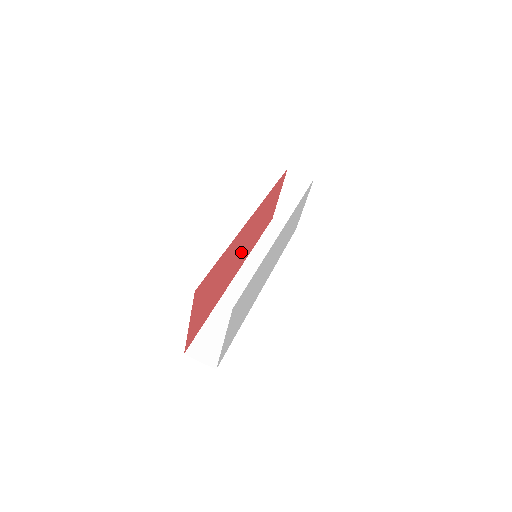
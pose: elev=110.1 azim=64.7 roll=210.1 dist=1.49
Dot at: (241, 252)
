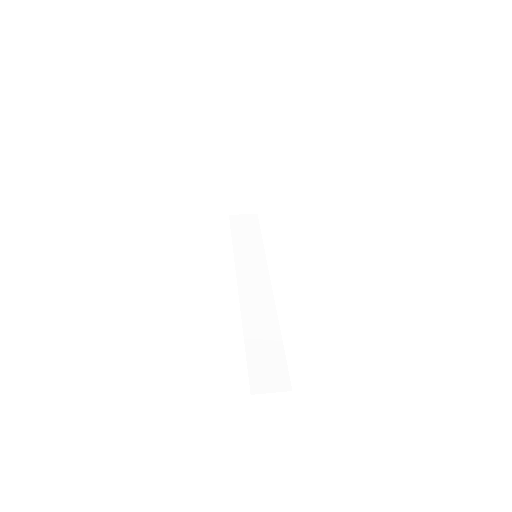
Dot at: occluded
